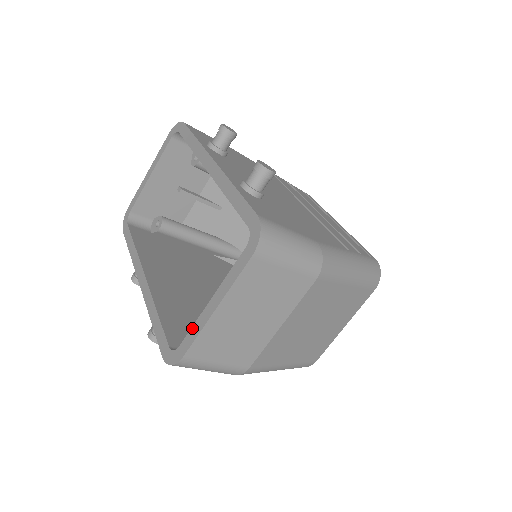
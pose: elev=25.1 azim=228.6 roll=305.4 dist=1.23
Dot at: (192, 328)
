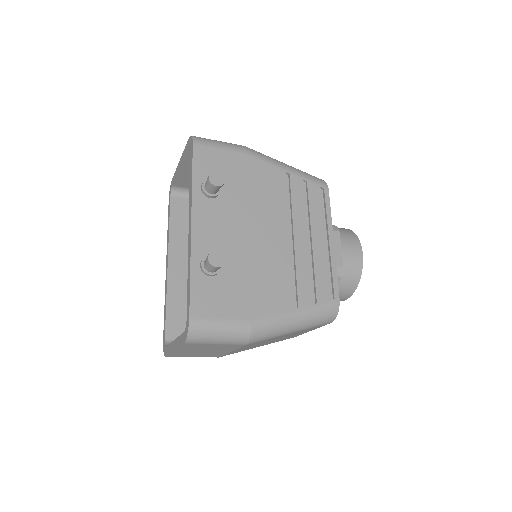
Dot at: (169, 345)
